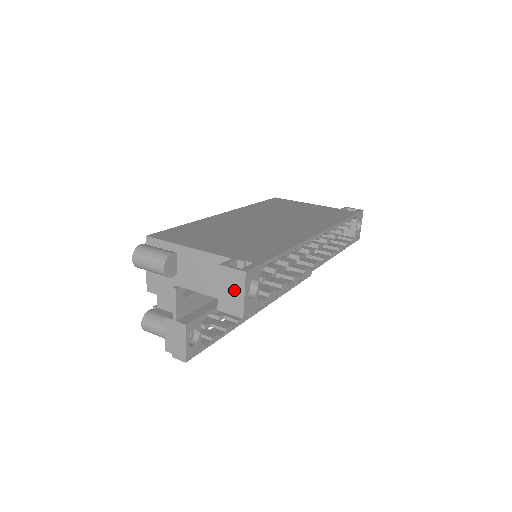
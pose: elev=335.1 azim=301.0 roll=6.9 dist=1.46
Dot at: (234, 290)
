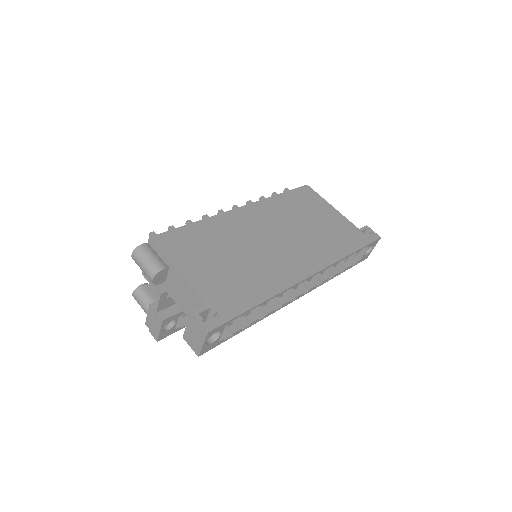
Dot at: (197, 336)
